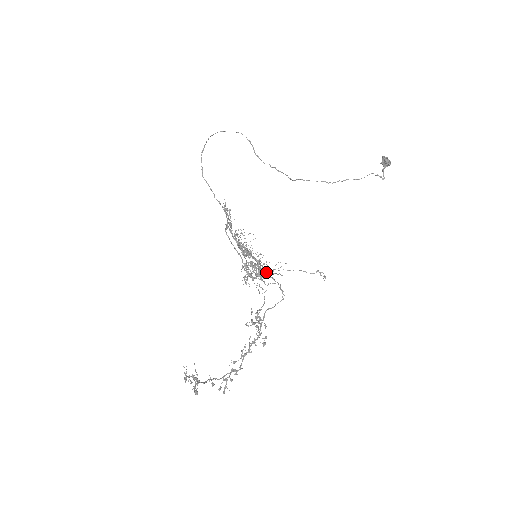
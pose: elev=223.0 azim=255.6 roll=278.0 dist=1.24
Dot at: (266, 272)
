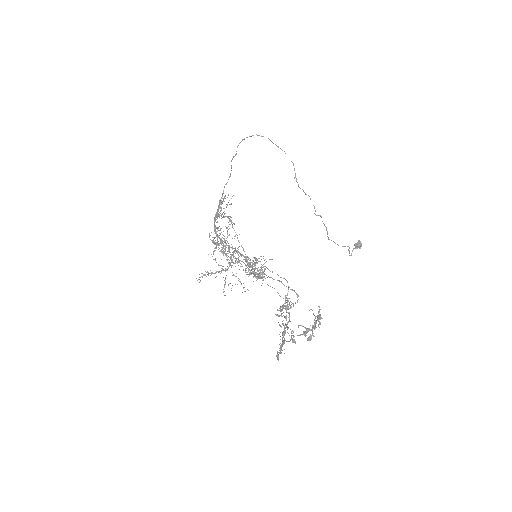
Dot at: occluded
